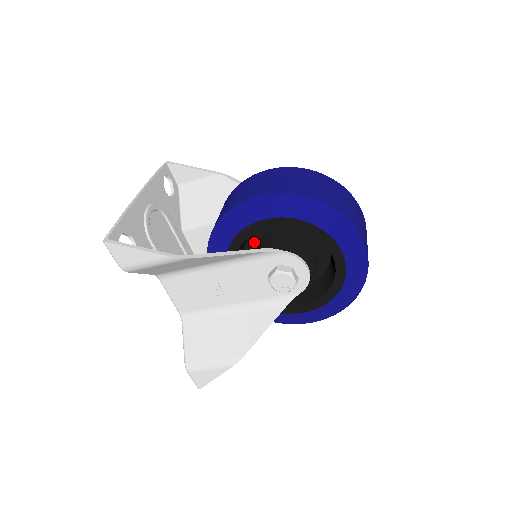
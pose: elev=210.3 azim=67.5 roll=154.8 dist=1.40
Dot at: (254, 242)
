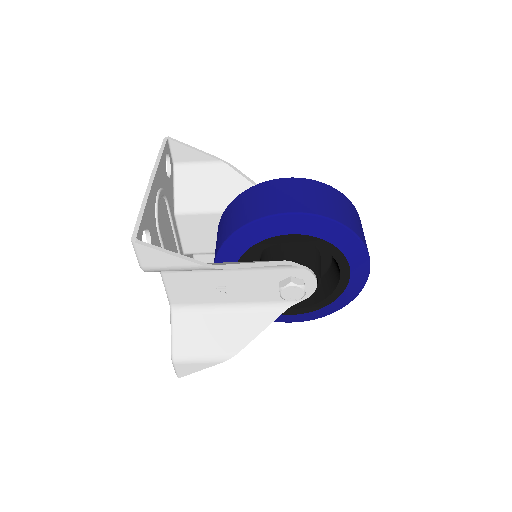
Dot at: occluded
